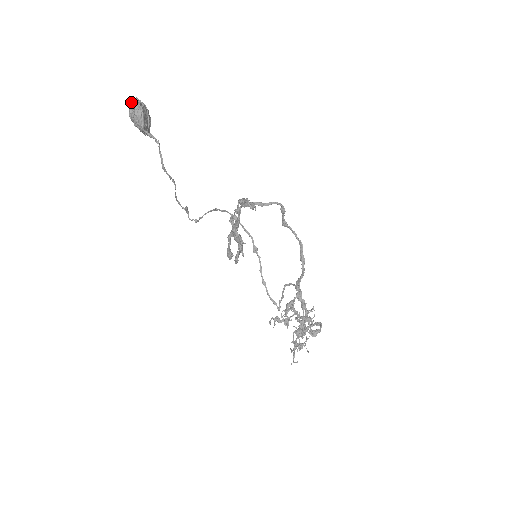
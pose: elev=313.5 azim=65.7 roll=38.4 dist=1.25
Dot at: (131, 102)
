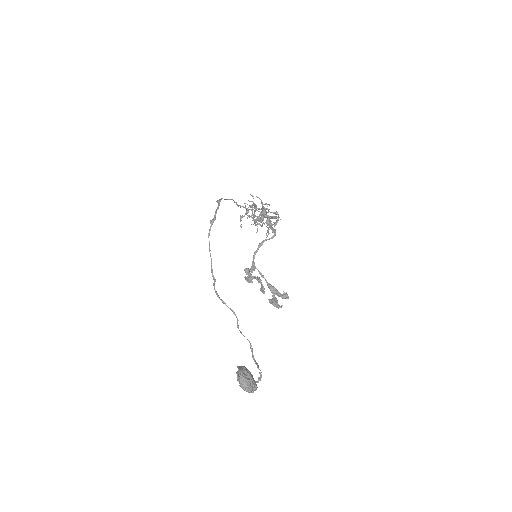
Dot at: occluded
